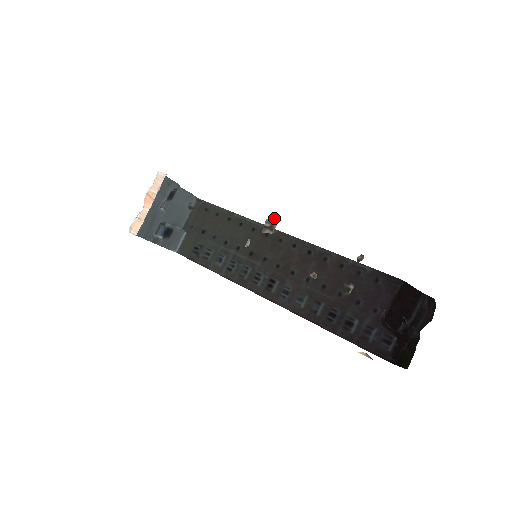
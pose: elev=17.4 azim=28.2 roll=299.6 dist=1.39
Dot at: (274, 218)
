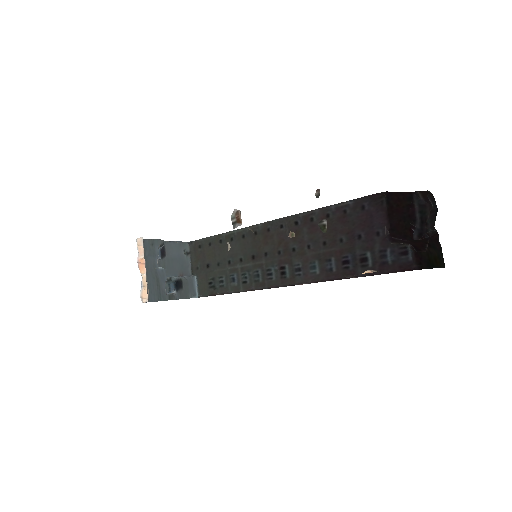
Dot at: (236, 211)
